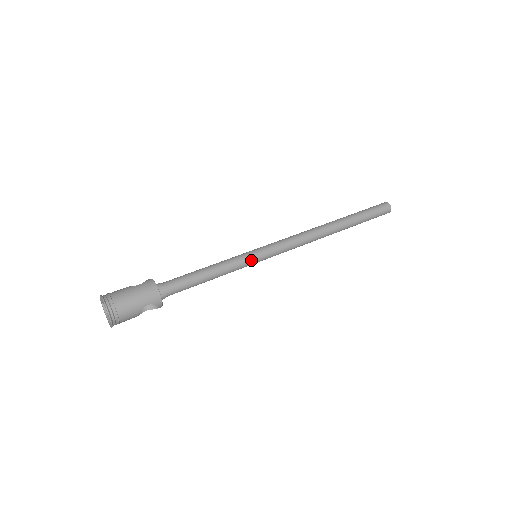
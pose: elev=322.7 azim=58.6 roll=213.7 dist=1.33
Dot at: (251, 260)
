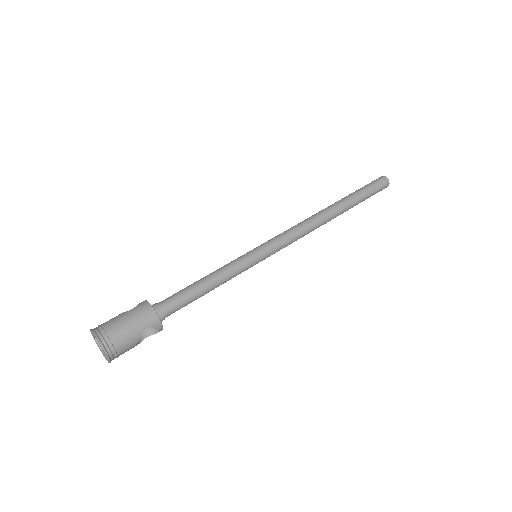
Dot at: (251, 261)
